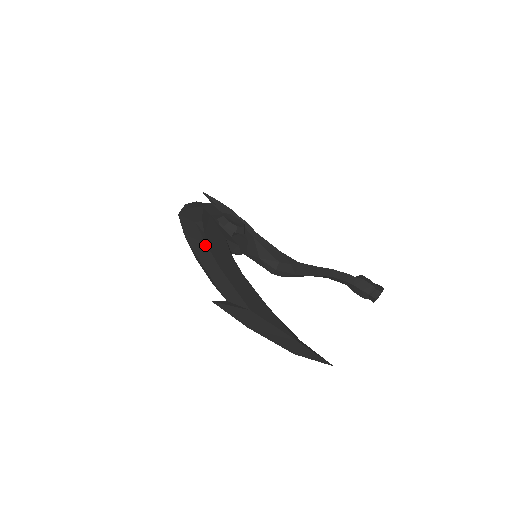
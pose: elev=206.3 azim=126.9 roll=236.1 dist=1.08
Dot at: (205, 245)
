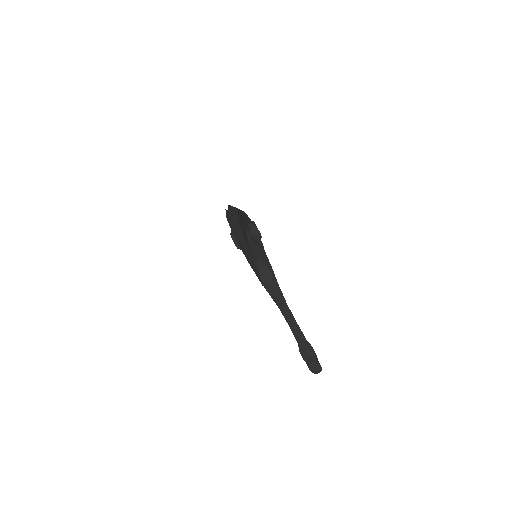
Dot at: (237, 210)
